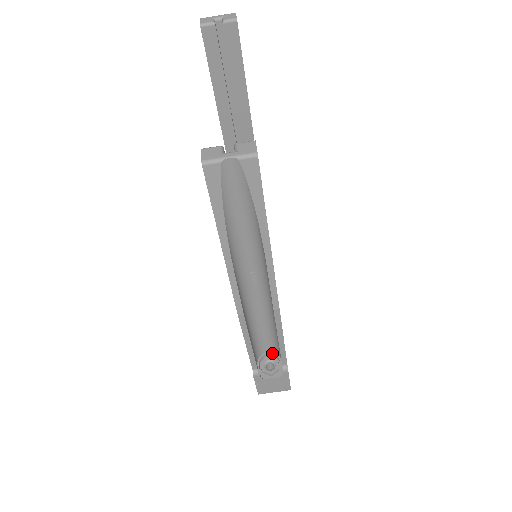
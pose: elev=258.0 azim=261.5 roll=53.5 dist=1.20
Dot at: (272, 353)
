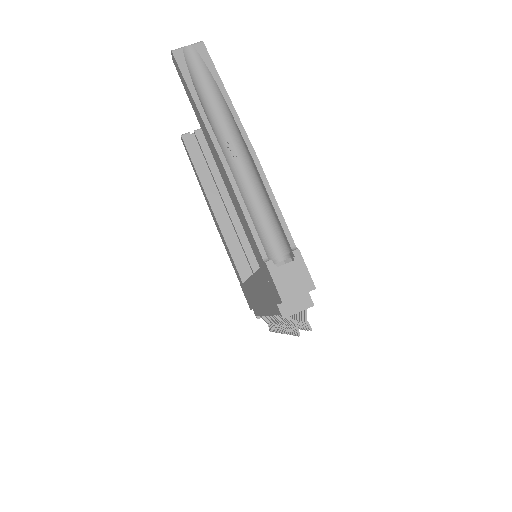
Dot at: (281, 257)
